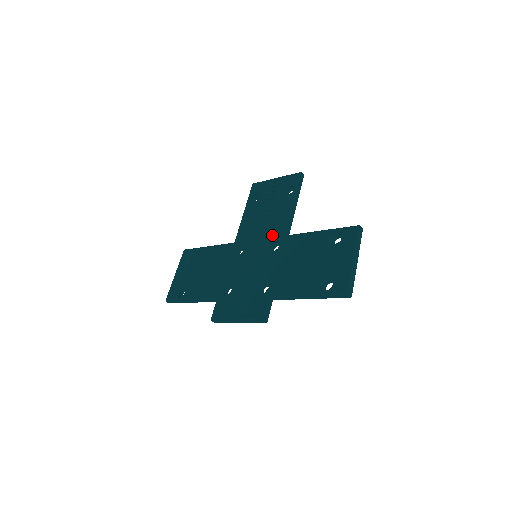
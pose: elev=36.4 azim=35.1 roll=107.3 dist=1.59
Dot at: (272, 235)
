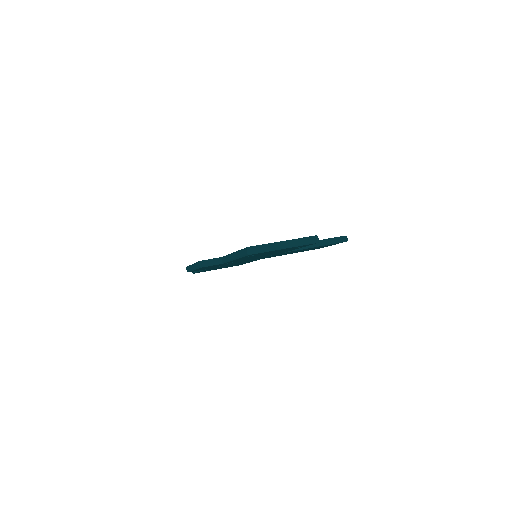
Dot at: occluded
